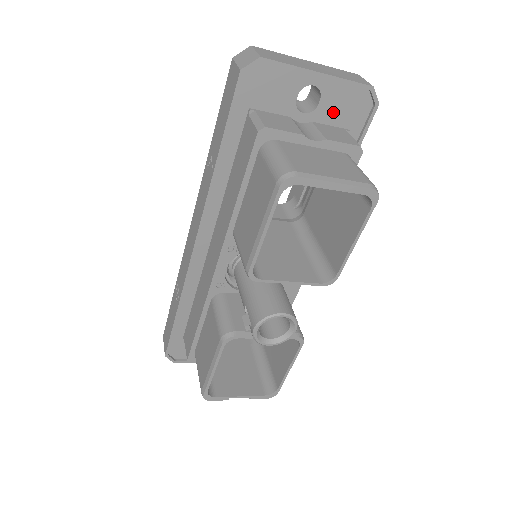
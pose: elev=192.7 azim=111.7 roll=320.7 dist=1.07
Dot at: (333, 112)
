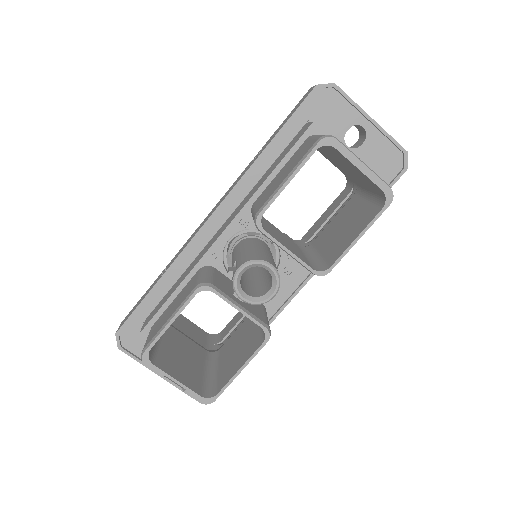
Dot at: (370, 158)
